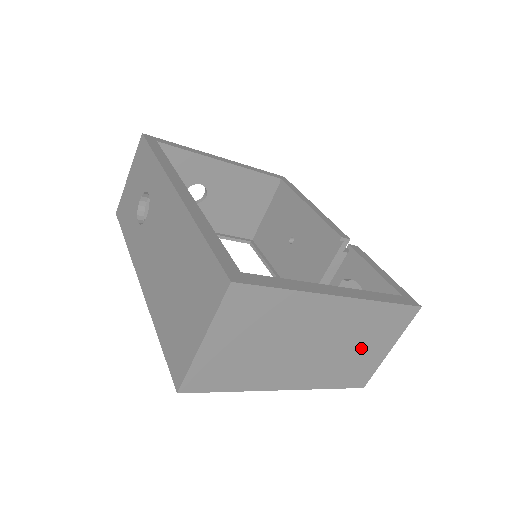
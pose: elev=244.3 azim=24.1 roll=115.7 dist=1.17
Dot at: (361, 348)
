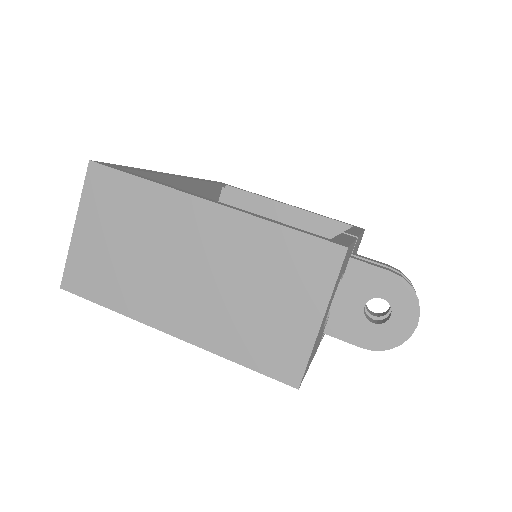
Dot at: (266, 299)
